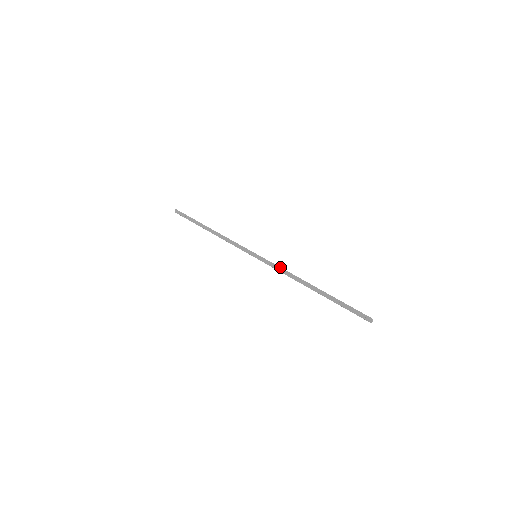
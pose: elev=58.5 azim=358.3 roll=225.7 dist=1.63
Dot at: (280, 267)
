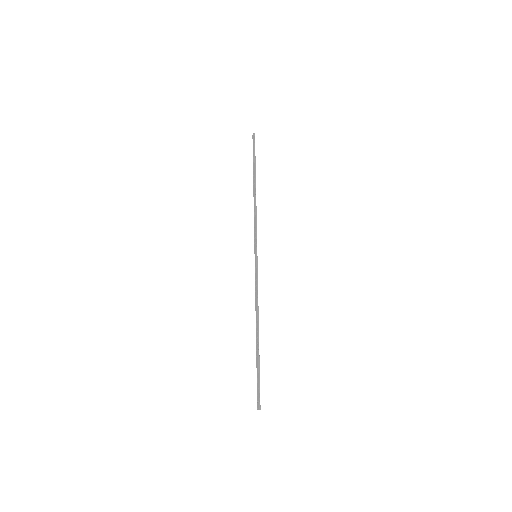
Dot at: occluded
